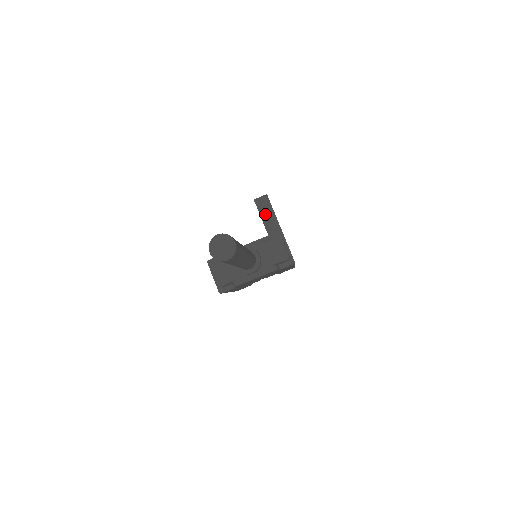
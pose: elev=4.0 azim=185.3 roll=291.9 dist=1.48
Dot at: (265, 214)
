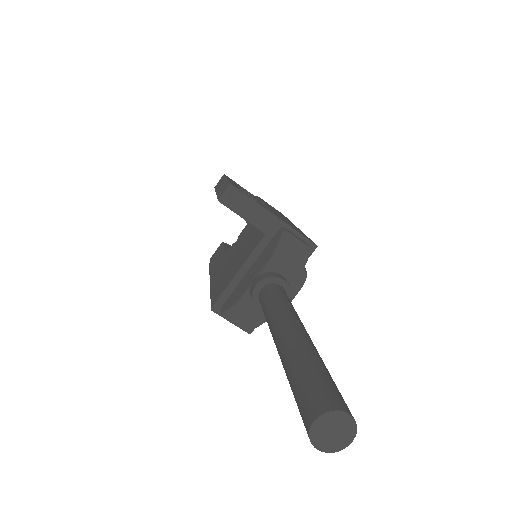
Dot at: (245, 211)
